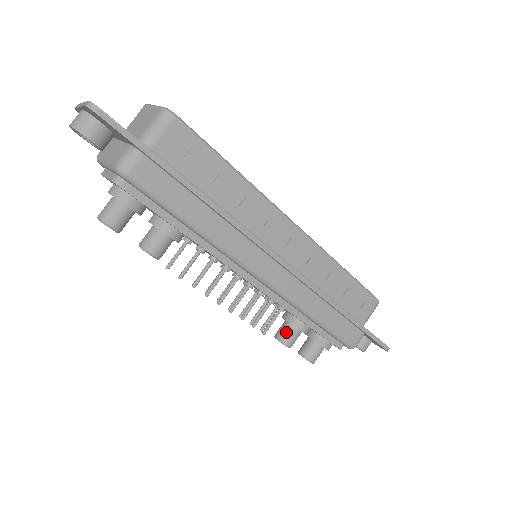
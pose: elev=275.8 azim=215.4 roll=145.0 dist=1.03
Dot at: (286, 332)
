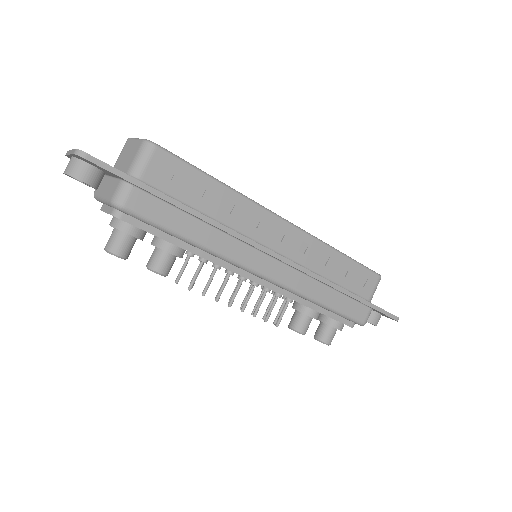
Dot at: (298, 321)
